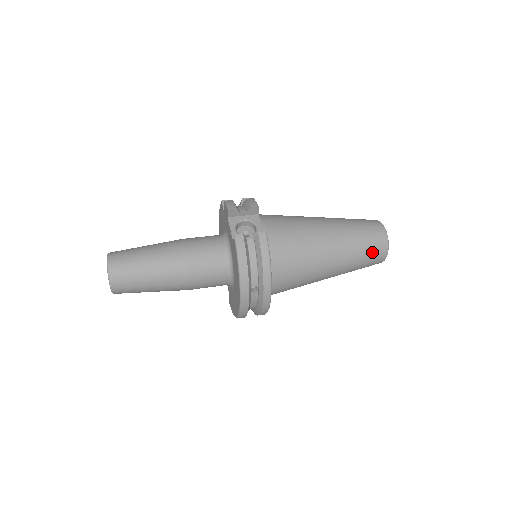
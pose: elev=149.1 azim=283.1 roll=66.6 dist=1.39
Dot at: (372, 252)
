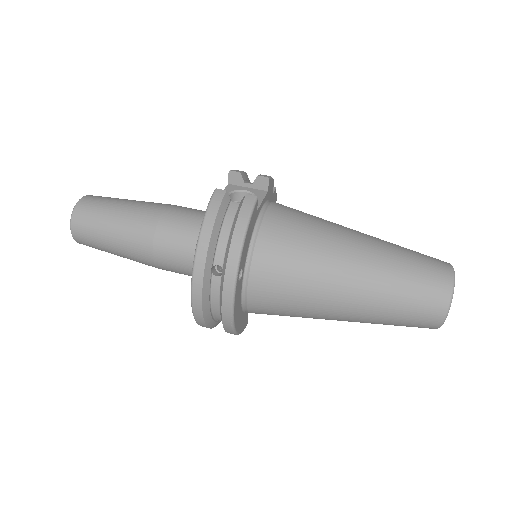
Dot at: (421, 294)
